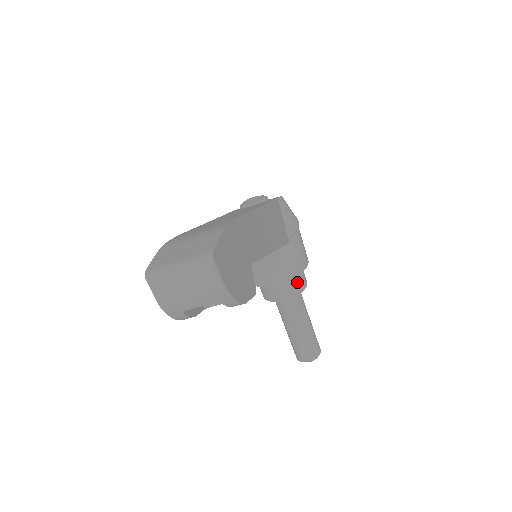
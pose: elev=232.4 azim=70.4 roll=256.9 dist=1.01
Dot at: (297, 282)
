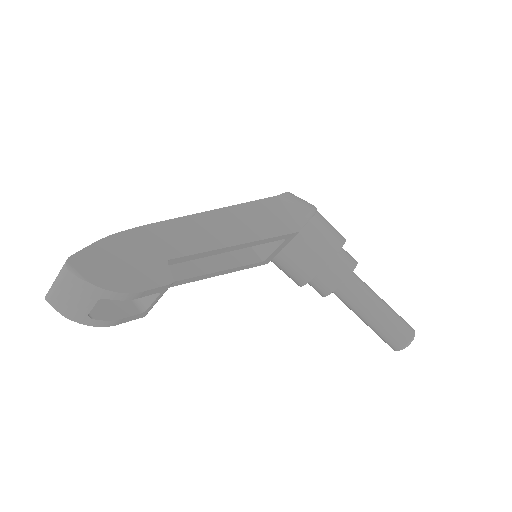
Dot at: (338, 267)
